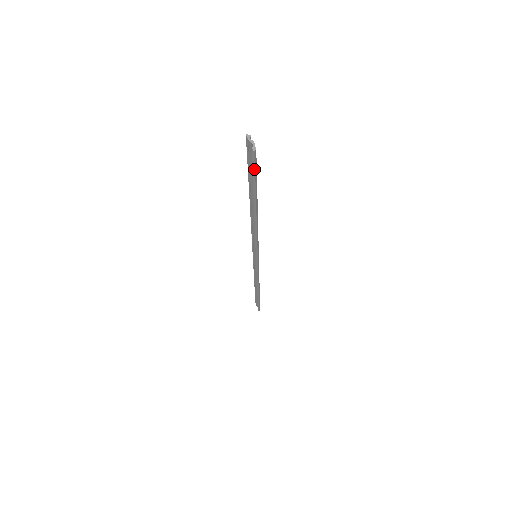
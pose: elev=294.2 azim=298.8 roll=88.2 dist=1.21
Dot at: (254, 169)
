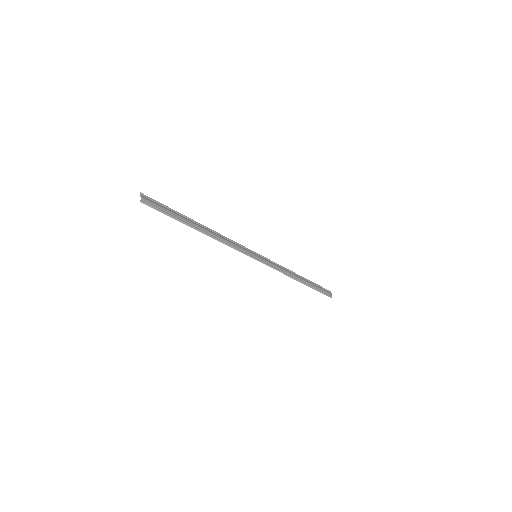
Dot at: occluded
